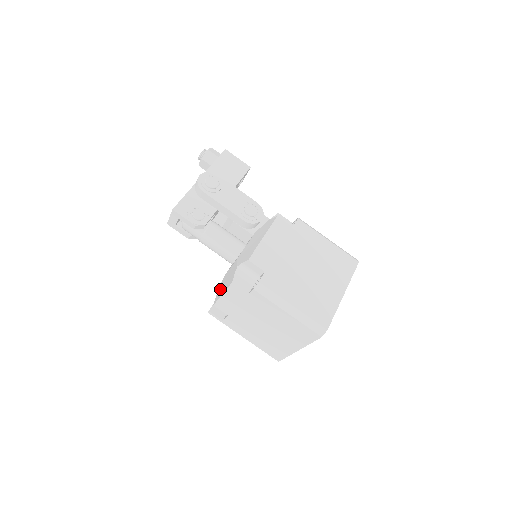
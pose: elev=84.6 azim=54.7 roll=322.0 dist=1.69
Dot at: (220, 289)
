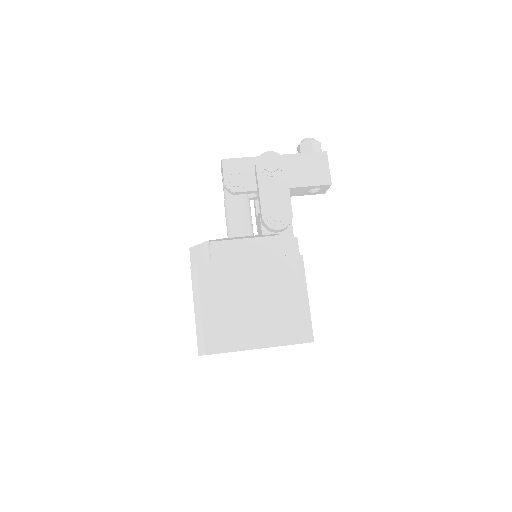
Dot at: occluded
